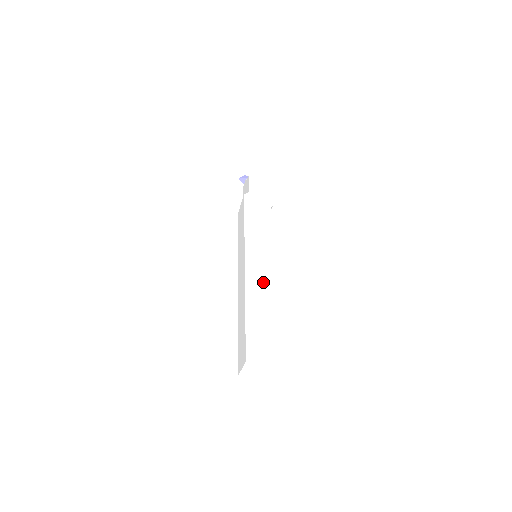
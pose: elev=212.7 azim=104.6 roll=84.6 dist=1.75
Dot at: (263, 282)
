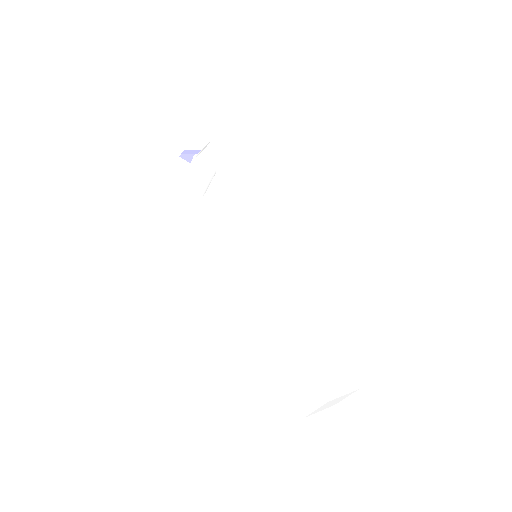
Dot at: (291, 290)
